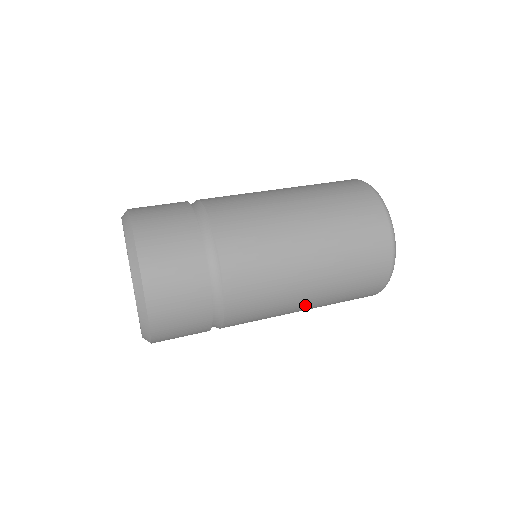
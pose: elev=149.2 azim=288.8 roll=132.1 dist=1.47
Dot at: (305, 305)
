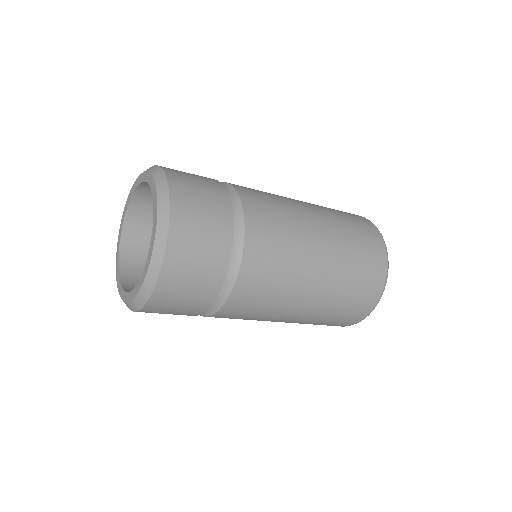
Dot at: (295, 315)
